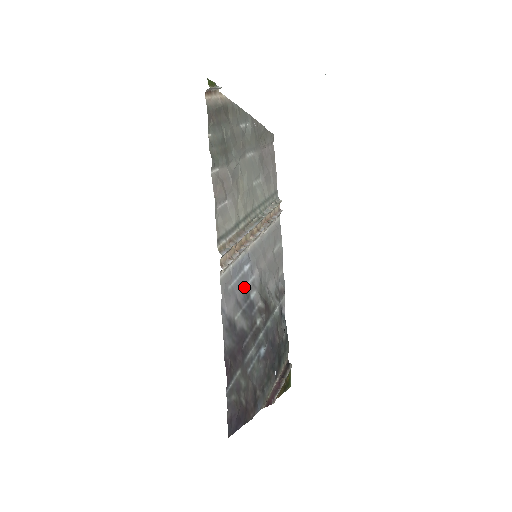
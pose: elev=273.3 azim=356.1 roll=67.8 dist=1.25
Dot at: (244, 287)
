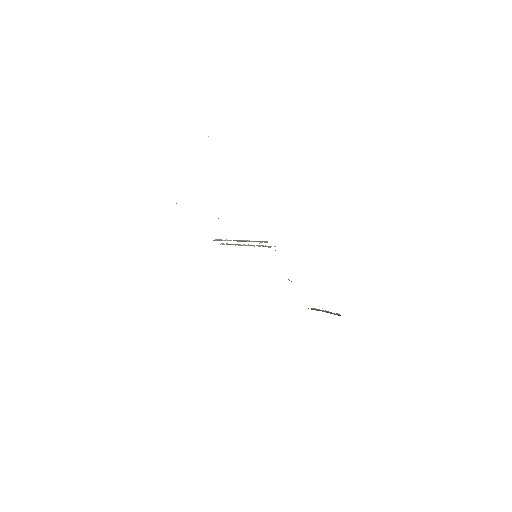
Dot at: occluded
